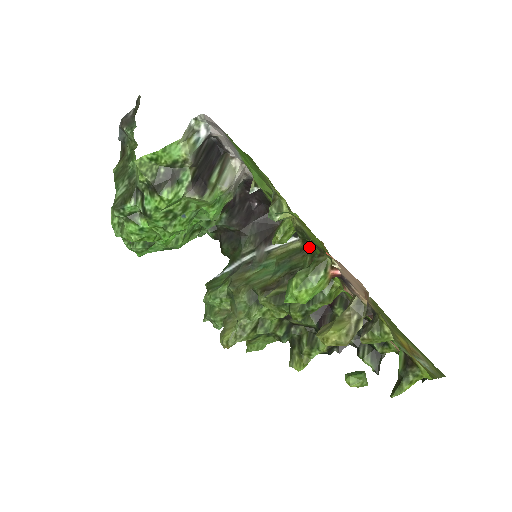
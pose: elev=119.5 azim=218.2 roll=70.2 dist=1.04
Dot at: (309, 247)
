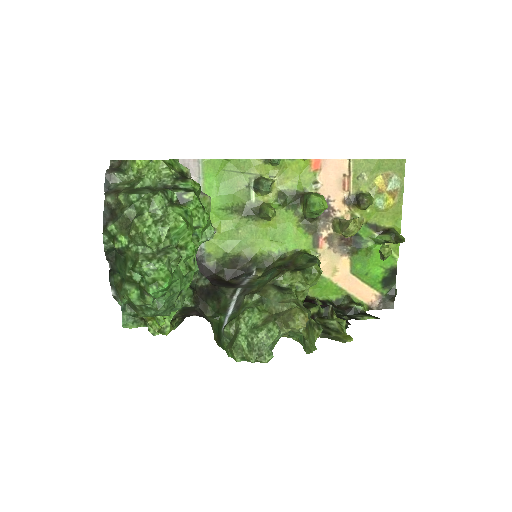
Dot at: (269, 265)
